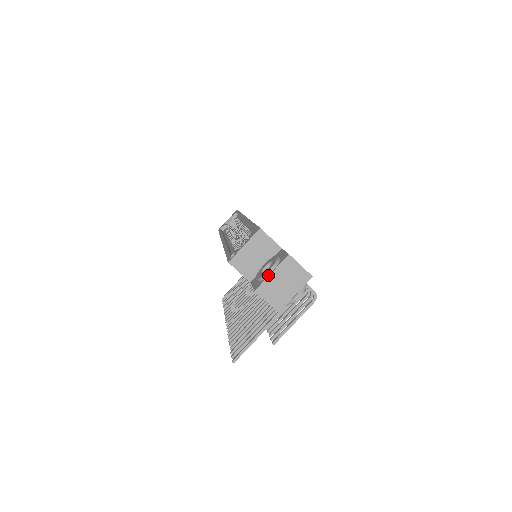
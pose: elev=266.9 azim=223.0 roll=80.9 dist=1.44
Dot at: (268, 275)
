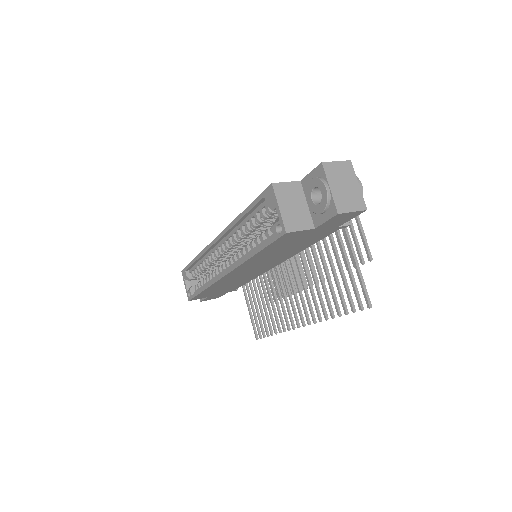
Dot at: (330, 193)
